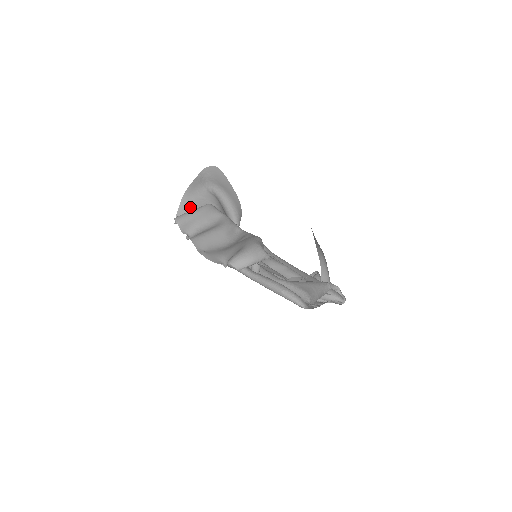
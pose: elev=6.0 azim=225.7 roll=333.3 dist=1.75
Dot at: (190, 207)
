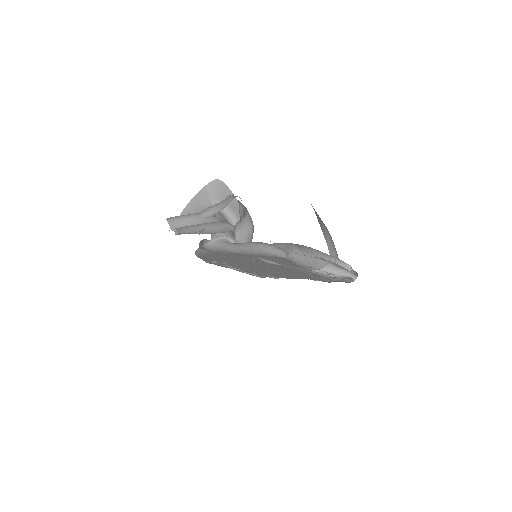
Dot at: occluded
